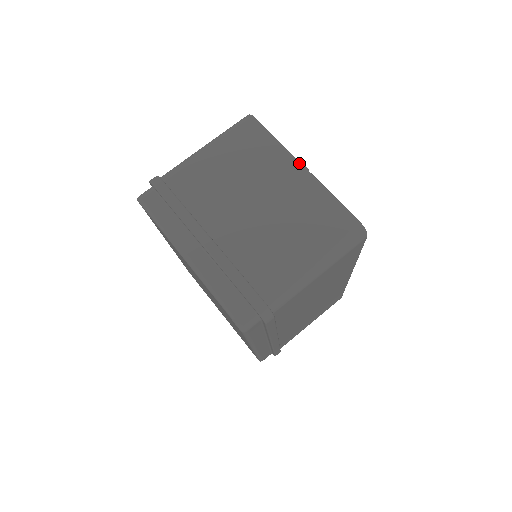
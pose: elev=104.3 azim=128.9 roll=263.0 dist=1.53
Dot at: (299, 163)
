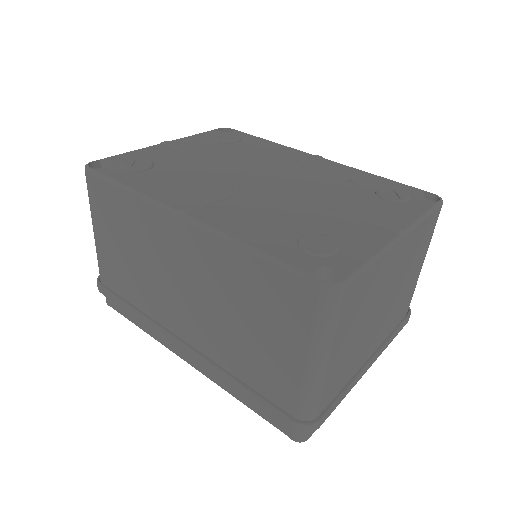
Dot at: (399, 241)
